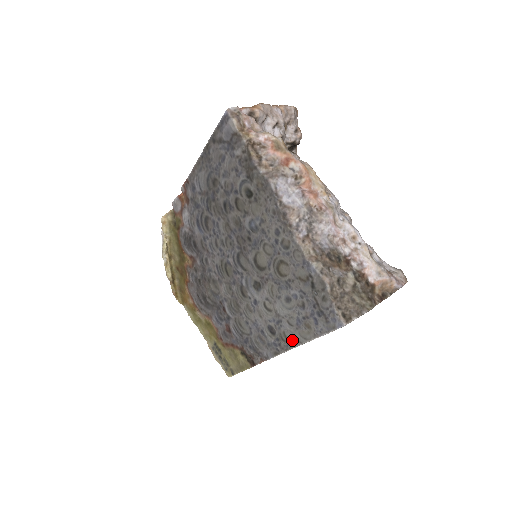
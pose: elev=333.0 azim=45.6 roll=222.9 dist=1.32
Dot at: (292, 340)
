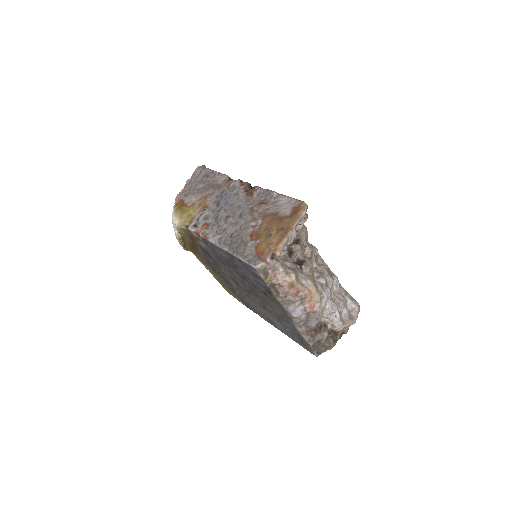
Dot at: (281, 331)
